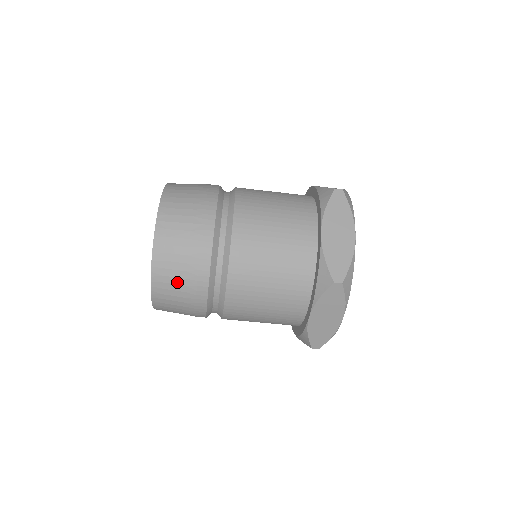
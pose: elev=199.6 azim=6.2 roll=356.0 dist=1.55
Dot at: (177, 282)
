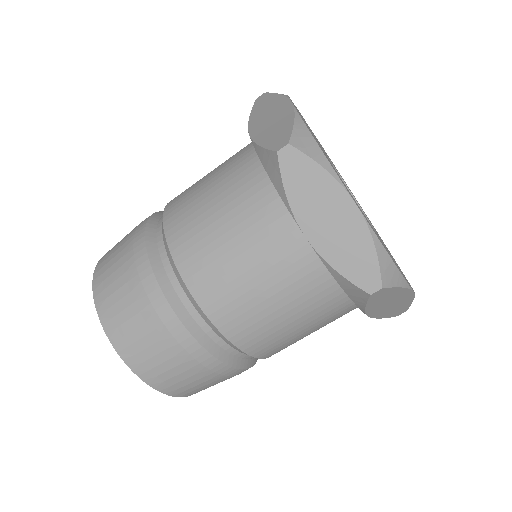
Dot at: (197, 383)
